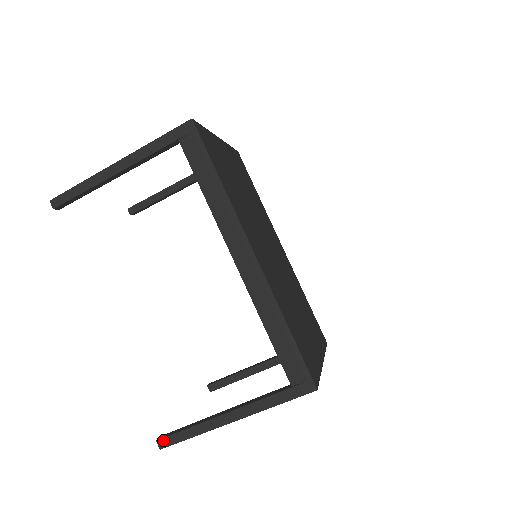
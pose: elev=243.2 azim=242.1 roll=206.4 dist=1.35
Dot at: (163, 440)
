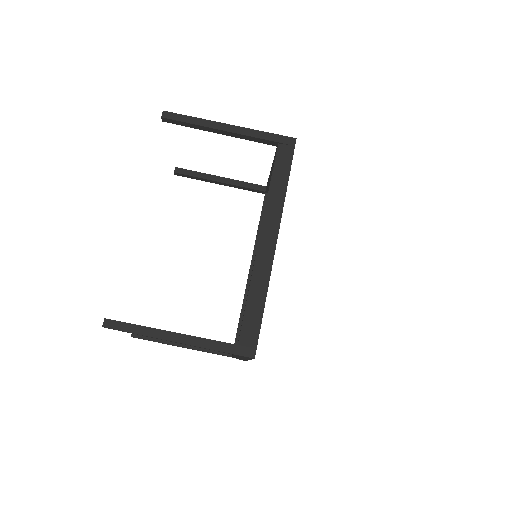
Dot at: (111, 321)
